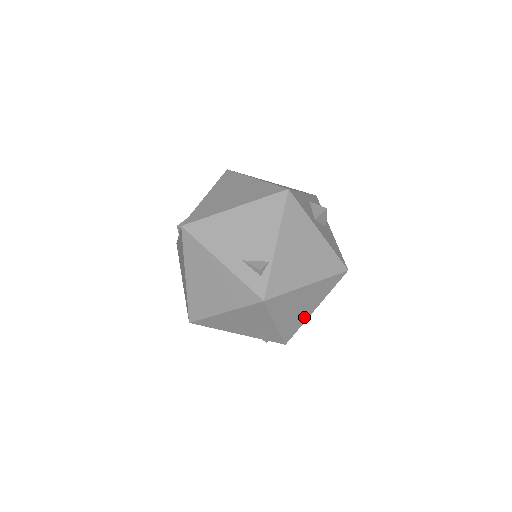
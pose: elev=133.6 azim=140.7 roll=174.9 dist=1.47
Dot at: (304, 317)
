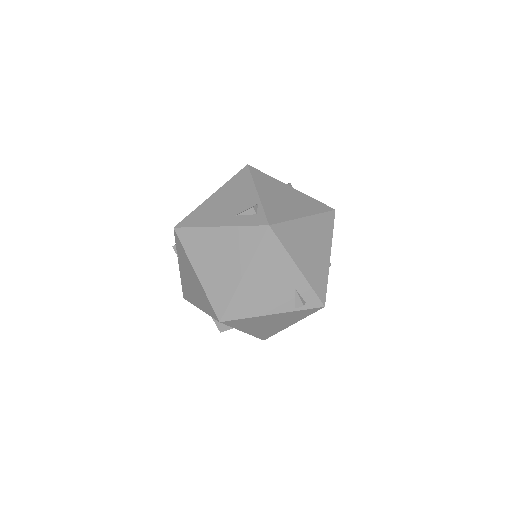
Dot at: (324, 266)
